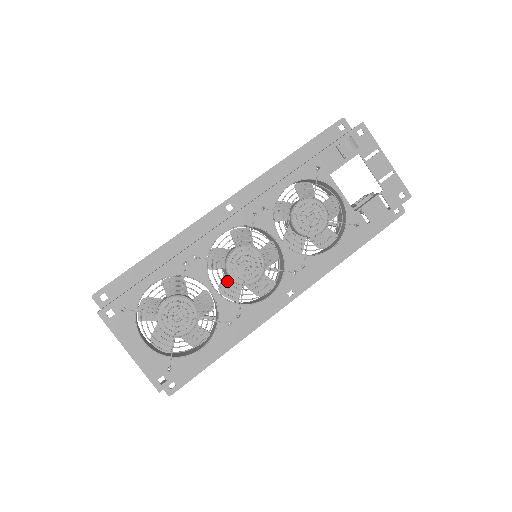
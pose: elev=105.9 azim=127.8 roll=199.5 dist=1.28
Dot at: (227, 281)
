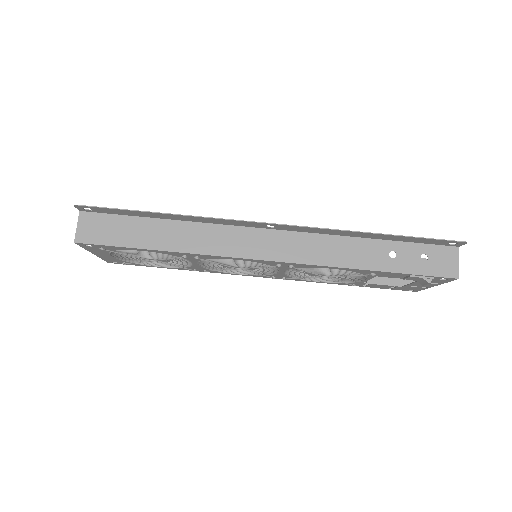
Dot at: (213, 266)
